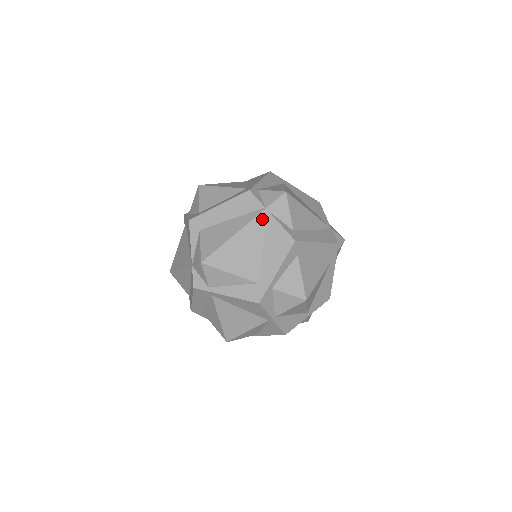
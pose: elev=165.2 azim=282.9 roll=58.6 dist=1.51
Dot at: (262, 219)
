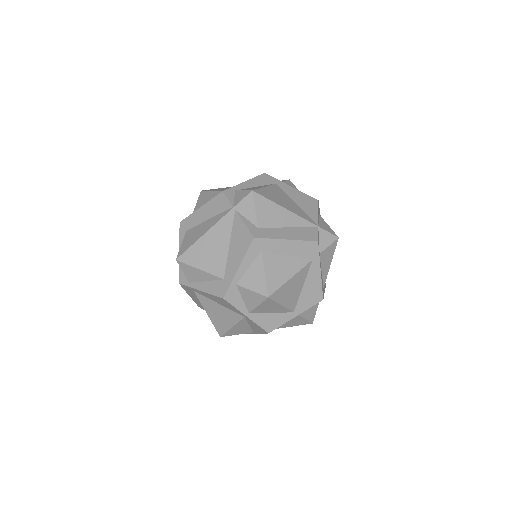
Dot at: (229, 218)
